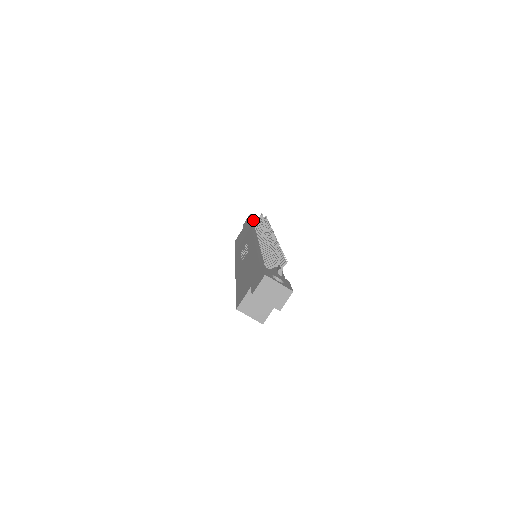
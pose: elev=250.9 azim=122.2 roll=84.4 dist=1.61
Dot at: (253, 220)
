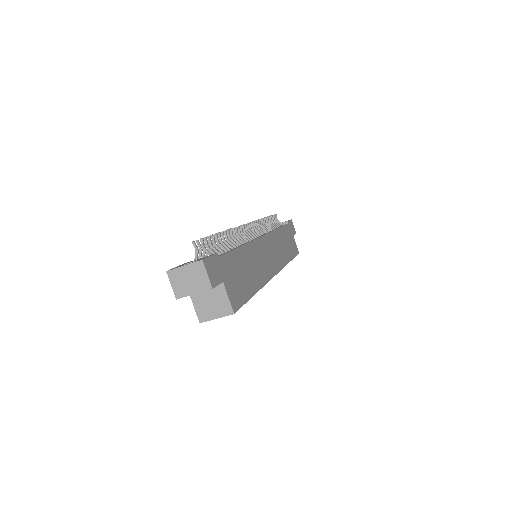
Dot at: occluded
